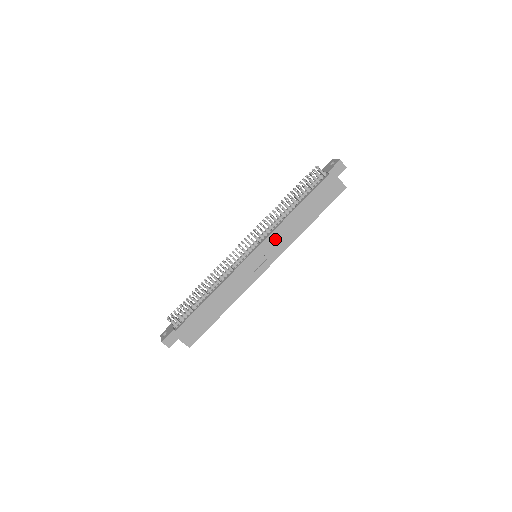
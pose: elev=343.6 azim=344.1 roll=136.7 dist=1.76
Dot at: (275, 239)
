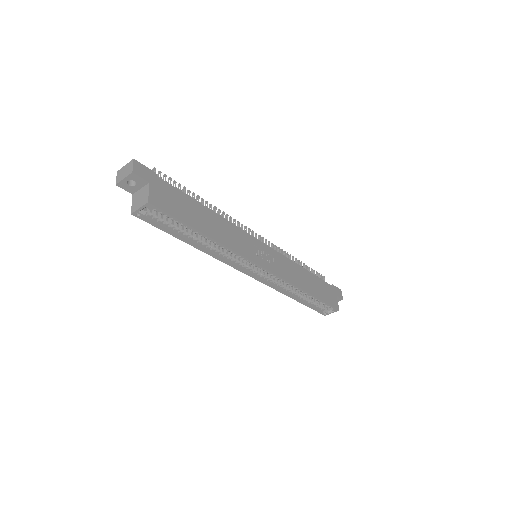
Dot at: (283, 262)
